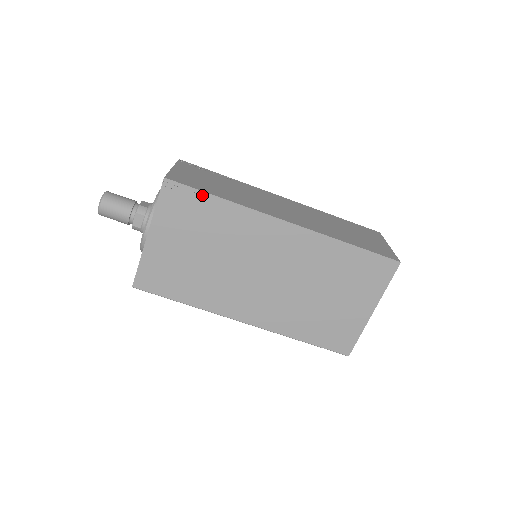
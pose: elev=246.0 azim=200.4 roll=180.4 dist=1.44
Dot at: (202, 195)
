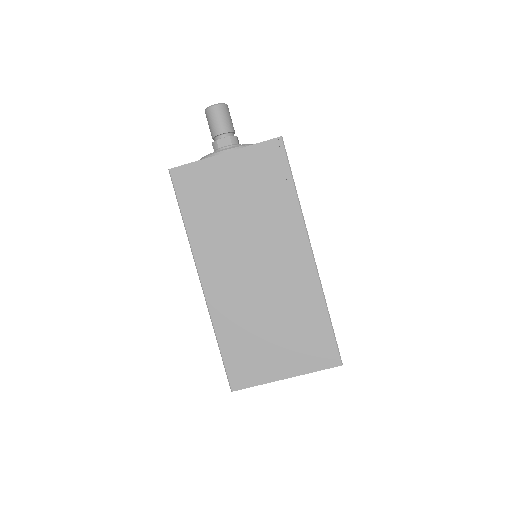
Dot at: (289, 173)
